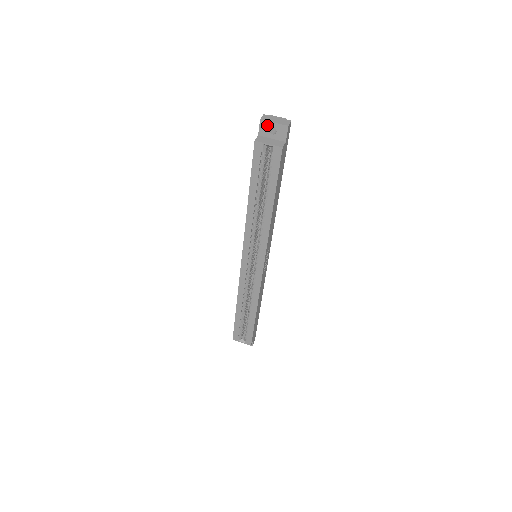
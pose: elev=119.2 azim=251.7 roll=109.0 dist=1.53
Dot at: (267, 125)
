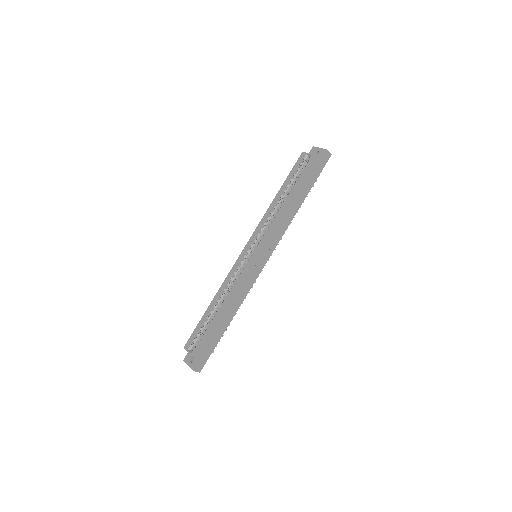
Dot at: (315, 150)
